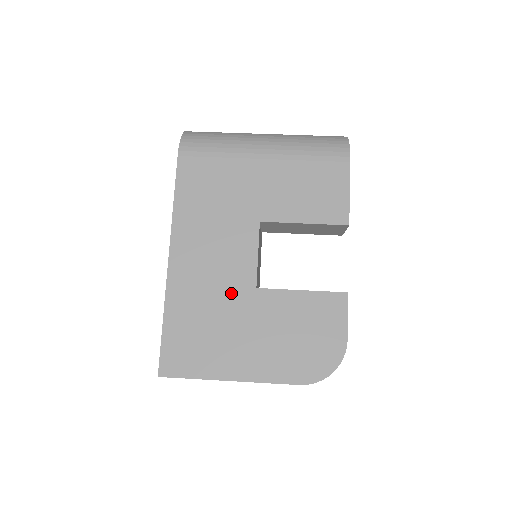
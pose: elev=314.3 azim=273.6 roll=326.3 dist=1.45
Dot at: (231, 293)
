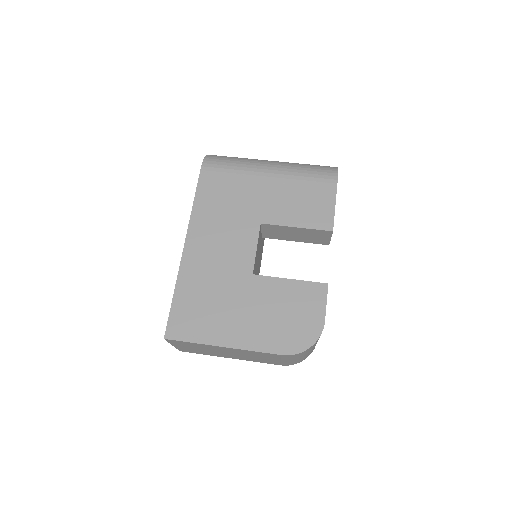
Dot at: (232, 277)
